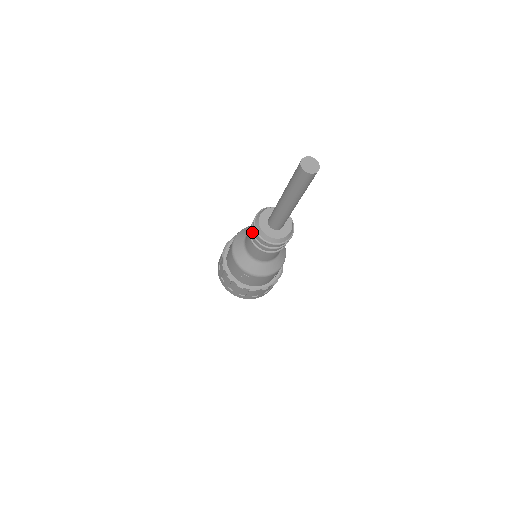
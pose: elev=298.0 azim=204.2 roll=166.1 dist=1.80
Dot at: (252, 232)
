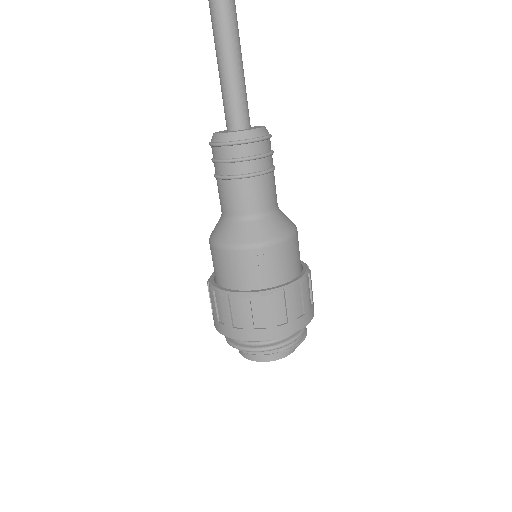
Dot at: (219, 160)
